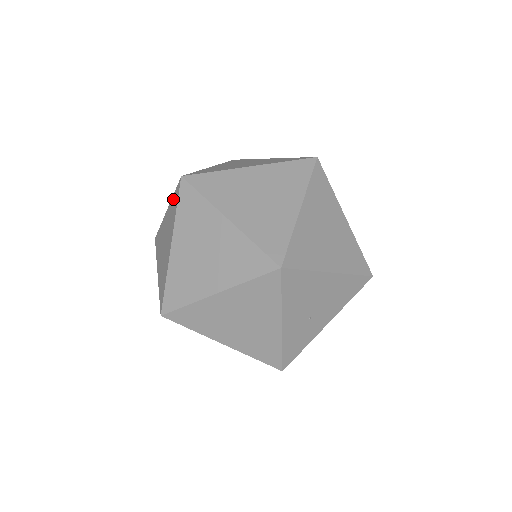
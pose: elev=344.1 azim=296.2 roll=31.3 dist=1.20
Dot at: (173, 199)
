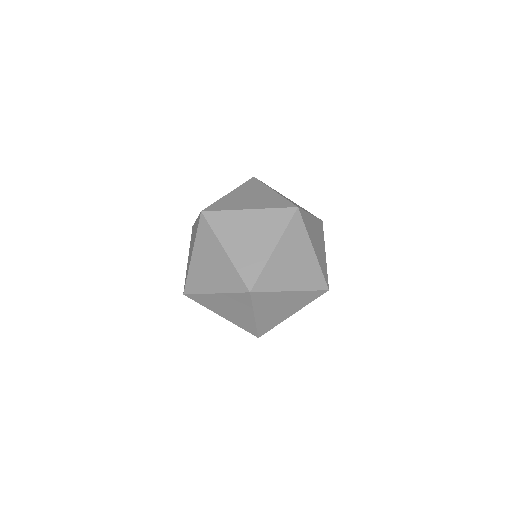
Dot at: occluded
